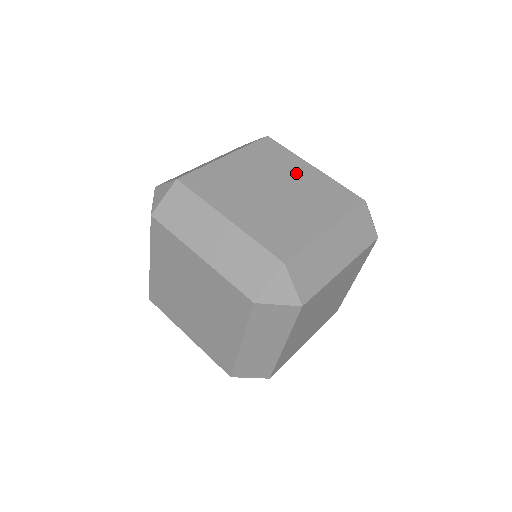
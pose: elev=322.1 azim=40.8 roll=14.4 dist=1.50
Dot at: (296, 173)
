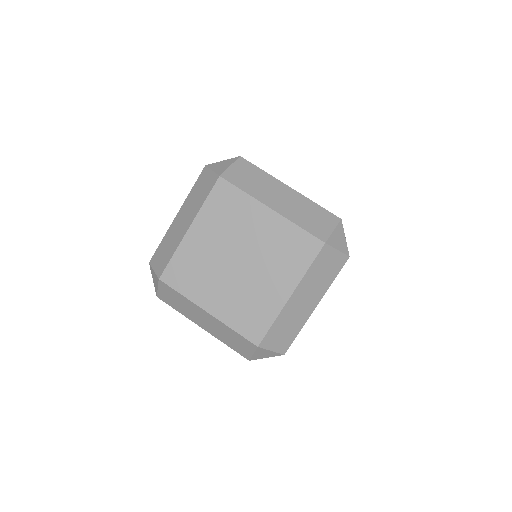
Dot at: occluded
